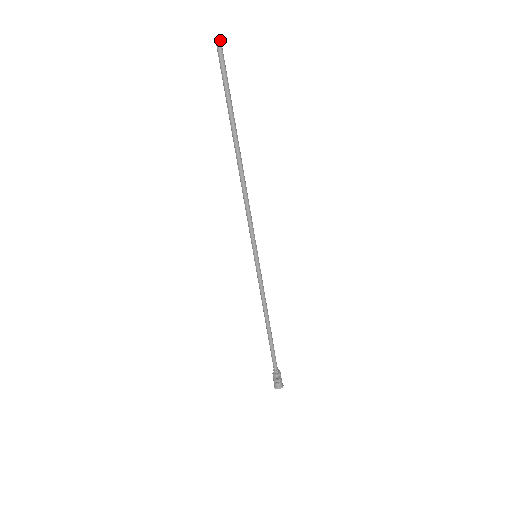
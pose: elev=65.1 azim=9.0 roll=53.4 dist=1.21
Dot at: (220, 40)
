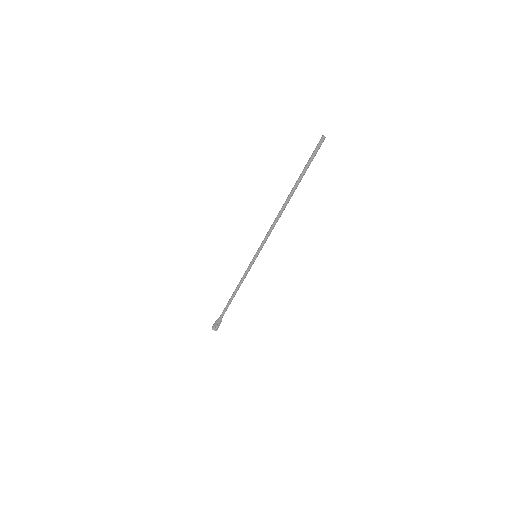
Dot at: (324, 139)
